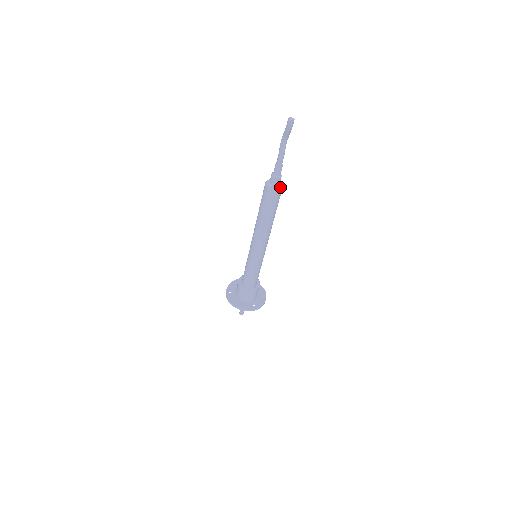
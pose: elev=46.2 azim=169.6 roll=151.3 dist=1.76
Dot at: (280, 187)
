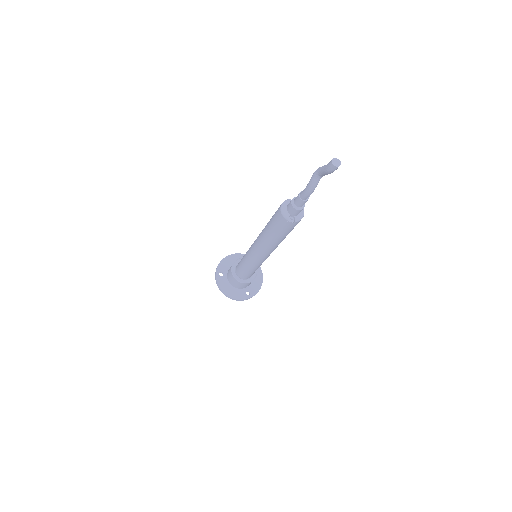
Dot at: (300, 217)
